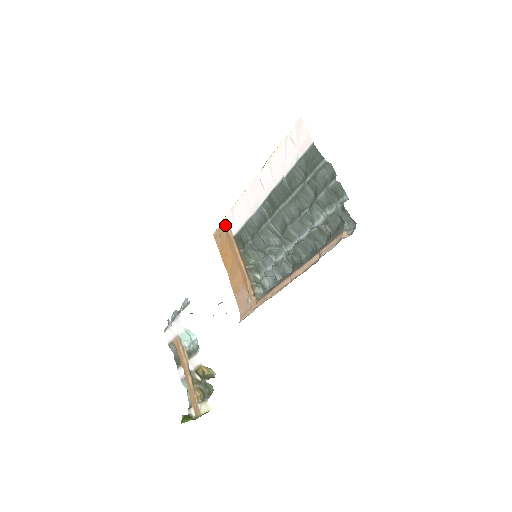
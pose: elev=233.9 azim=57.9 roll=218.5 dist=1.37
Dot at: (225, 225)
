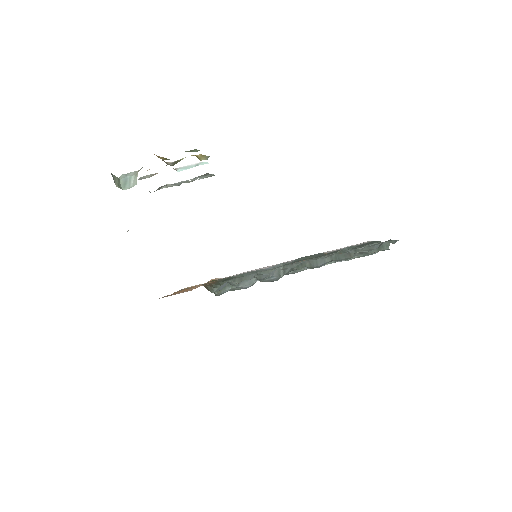
Dot at: occluded
